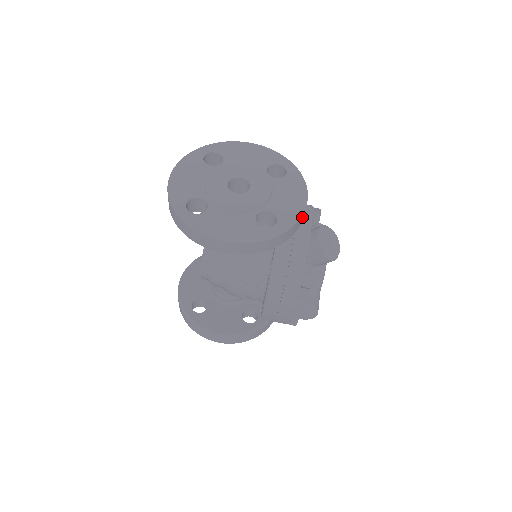
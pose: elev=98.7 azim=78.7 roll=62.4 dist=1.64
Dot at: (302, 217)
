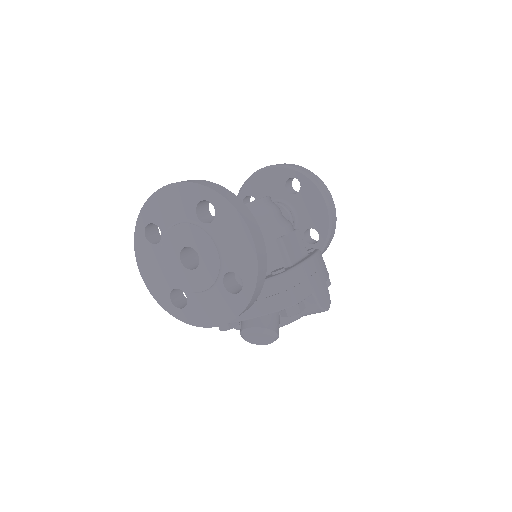
Dot at: occluded
